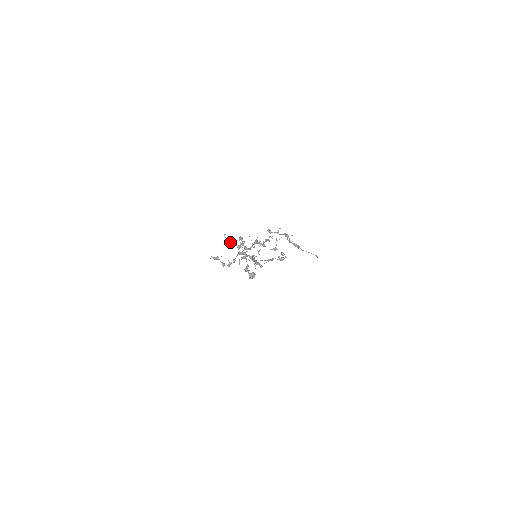
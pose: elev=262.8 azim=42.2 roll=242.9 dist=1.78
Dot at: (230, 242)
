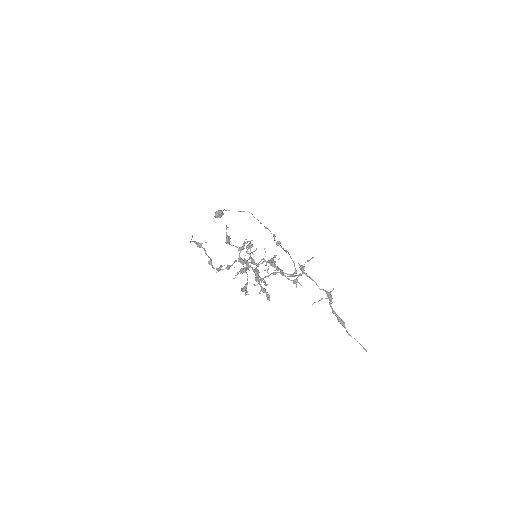
Dot at: (229, 236)
